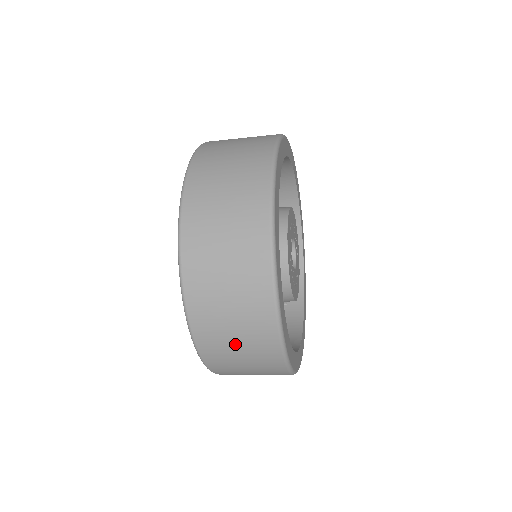
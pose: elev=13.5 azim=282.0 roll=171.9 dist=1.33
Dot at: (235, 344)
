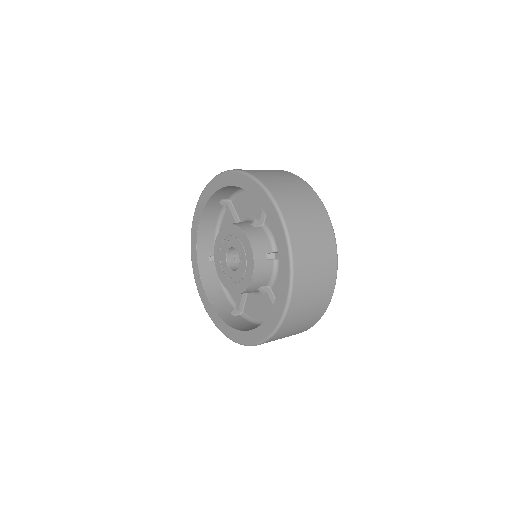
Dot at: occluded
